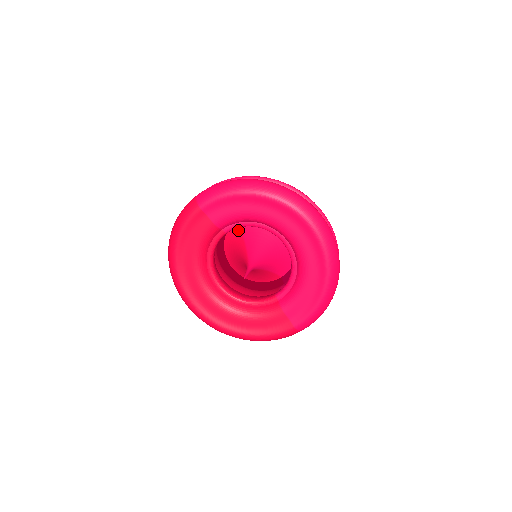
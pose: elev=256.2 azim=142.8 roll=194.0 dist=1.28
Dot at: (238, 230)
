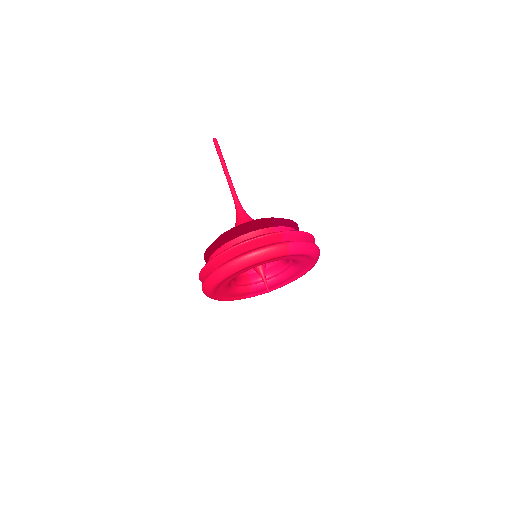
Dot at: occluded
